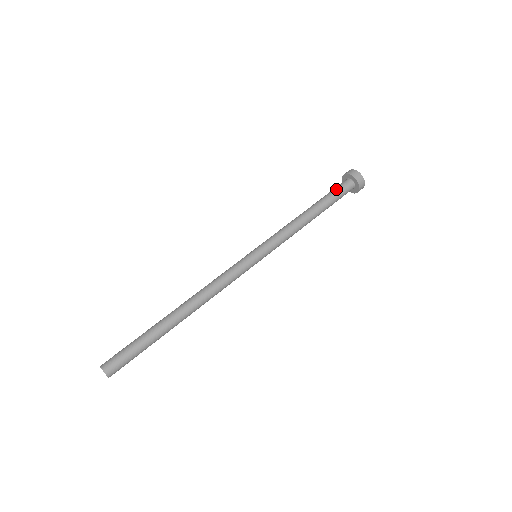
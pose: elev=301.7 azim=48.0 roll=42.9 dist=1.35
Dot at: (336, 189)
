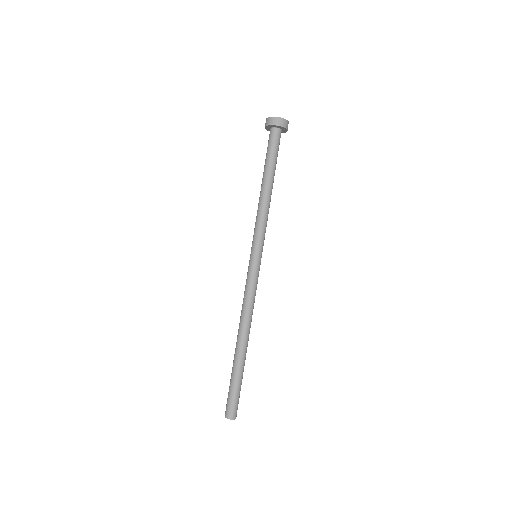
Dot at: (267, 148)
